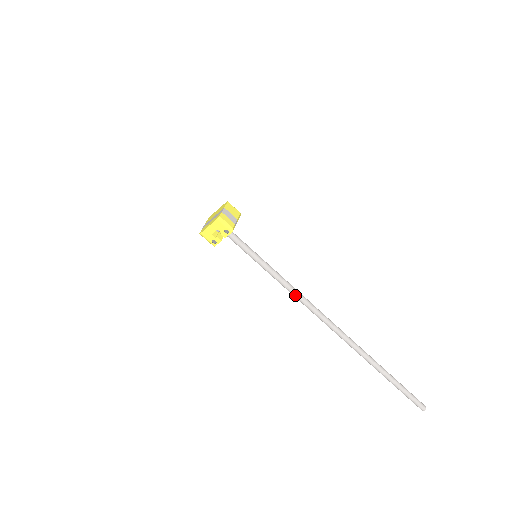
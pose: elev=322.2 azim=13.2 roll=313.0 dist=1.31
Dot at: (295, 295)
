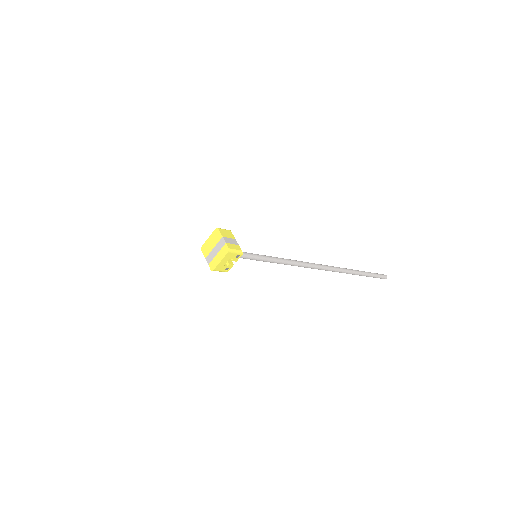
Dot at: (293, 265)
